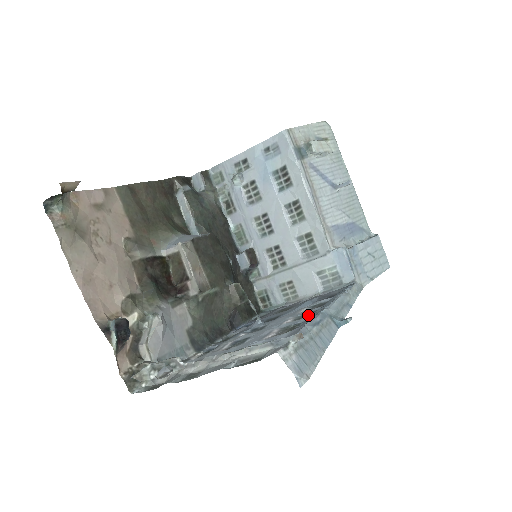
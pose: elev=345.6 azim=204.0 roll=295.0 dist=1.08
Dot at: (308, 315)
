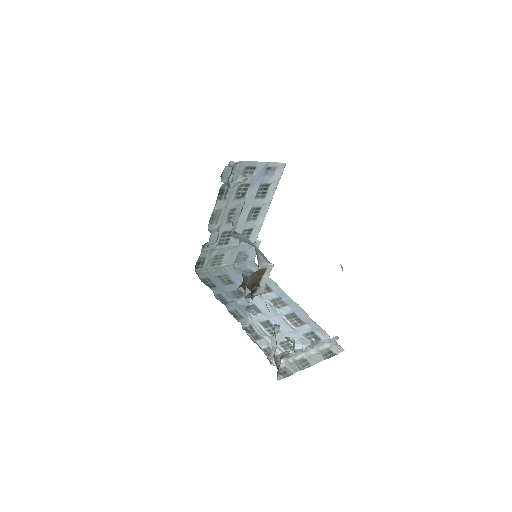
Dot at: (279, 302)
